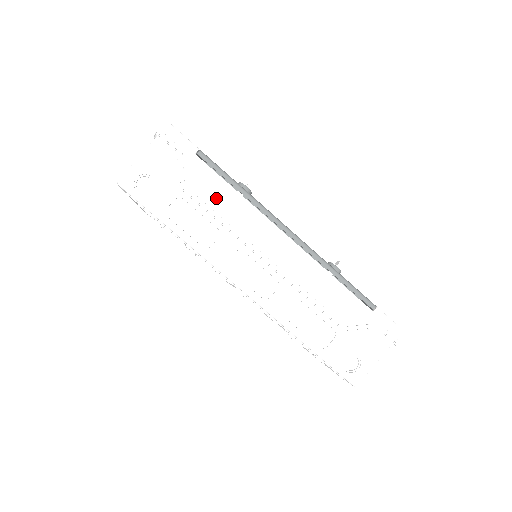
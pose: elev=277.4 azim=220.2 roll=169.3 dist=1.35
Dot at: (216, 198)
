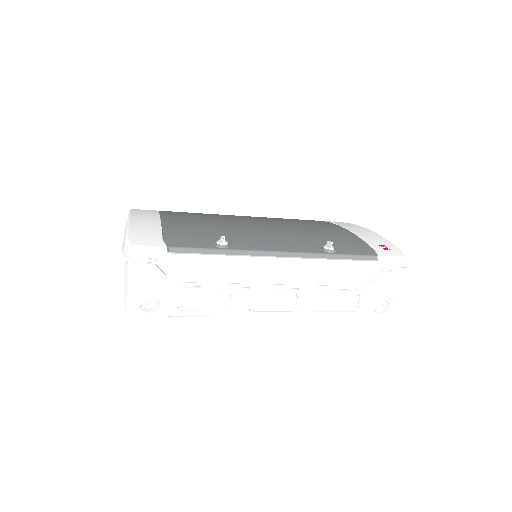
Dot at: (208, 272)
